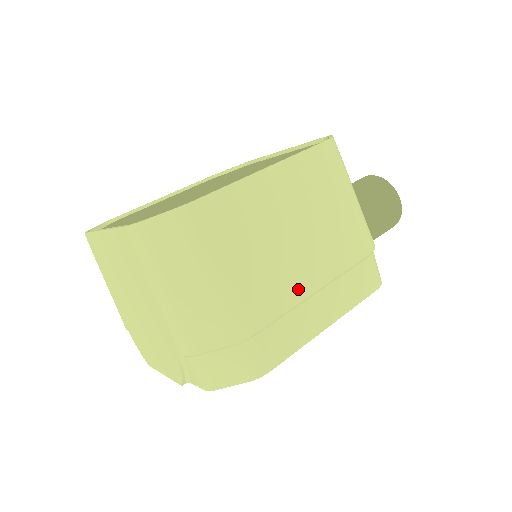
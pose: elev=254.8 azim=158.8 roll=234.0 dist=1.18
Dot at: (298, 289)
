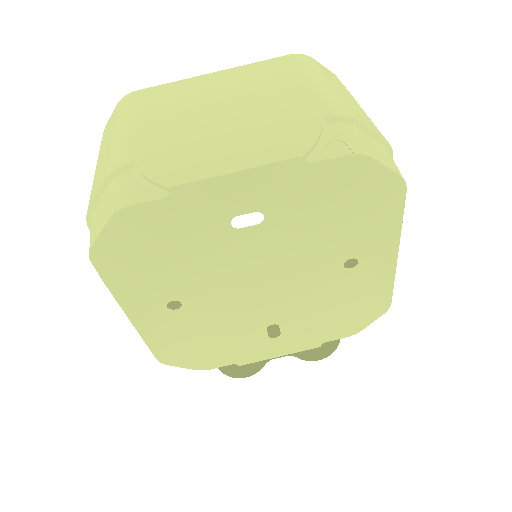
Dot at: occluded
